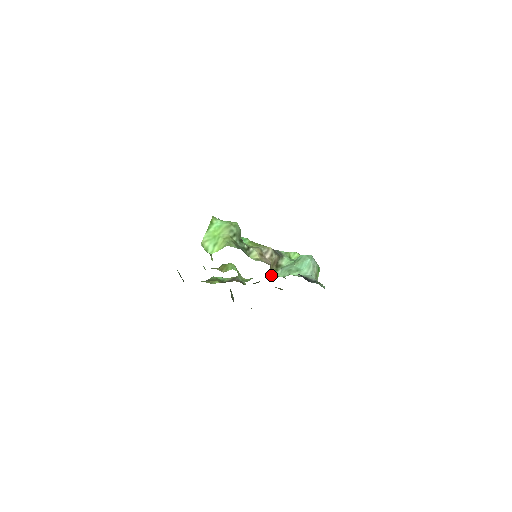
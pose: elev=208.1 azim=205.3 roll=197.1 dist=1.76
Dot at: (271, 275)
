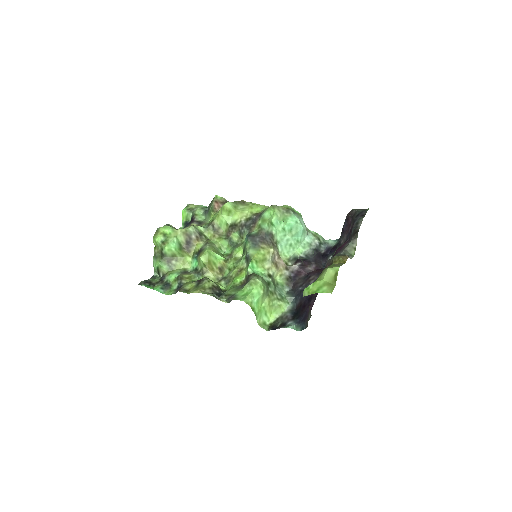
Dot at: (226, 214)
